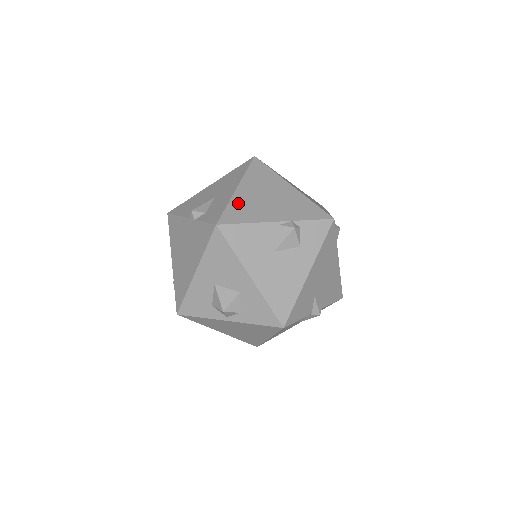
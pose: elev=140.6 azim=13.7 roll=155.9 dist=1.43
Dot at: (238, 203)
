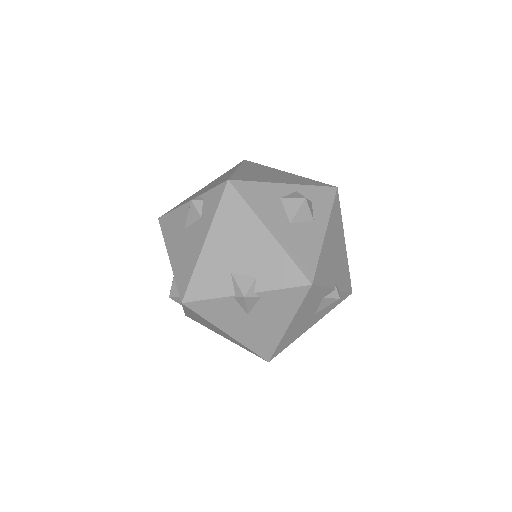
Dot at: occluded
